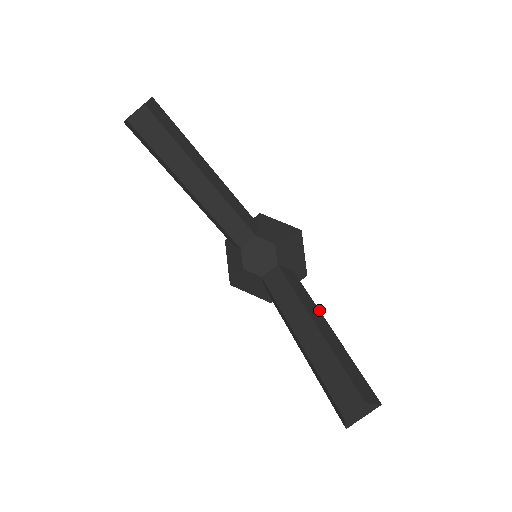
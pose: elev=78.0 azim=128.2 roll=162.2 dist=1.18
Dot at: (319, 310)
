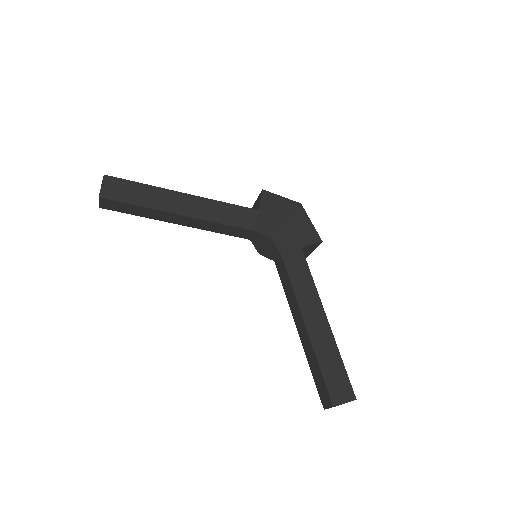
Dot at: (319, 298)
